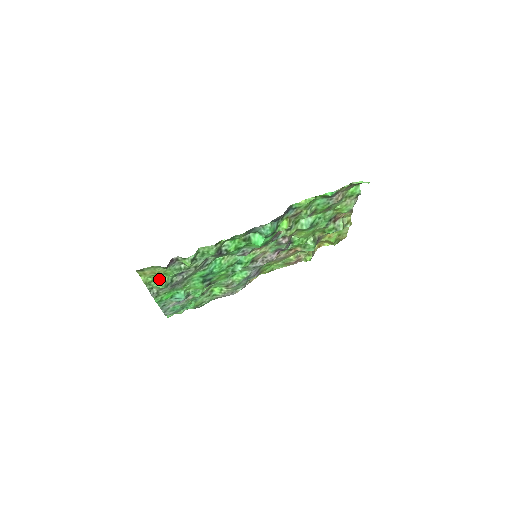
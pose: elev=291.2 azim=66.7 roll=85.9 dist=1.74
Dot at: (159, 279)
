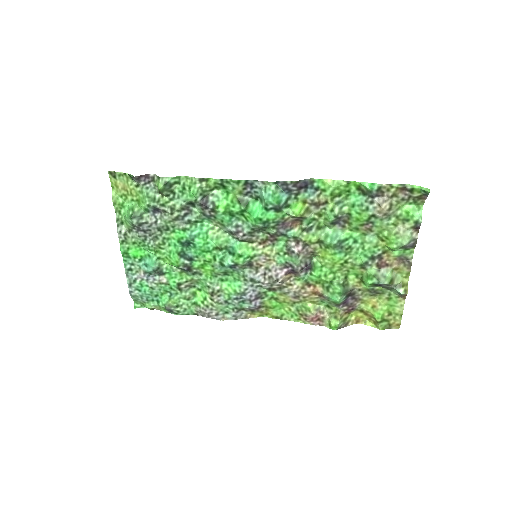
Dot at: (130, 206)
